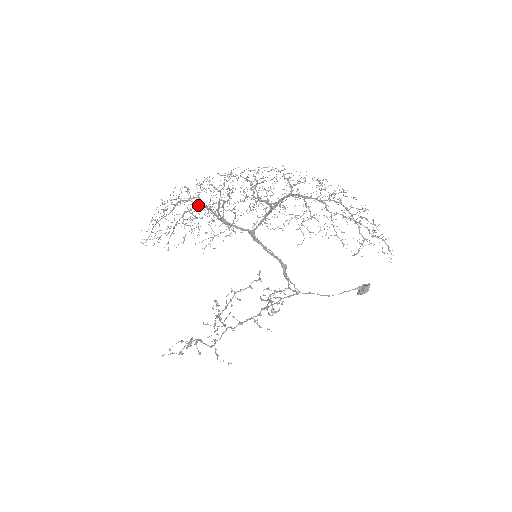
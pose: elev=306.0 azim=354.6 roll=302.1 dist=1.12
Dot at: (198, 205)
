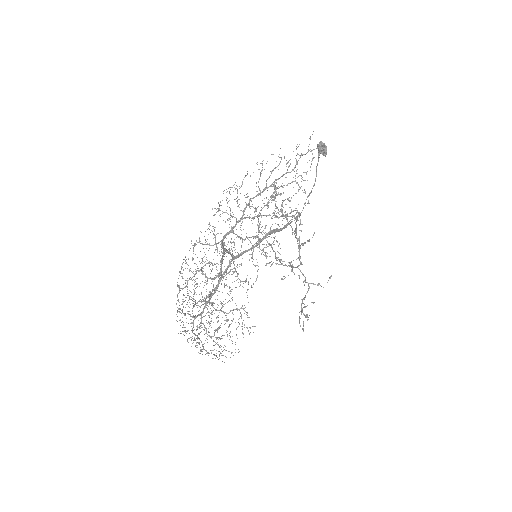
Dot at: occluded
